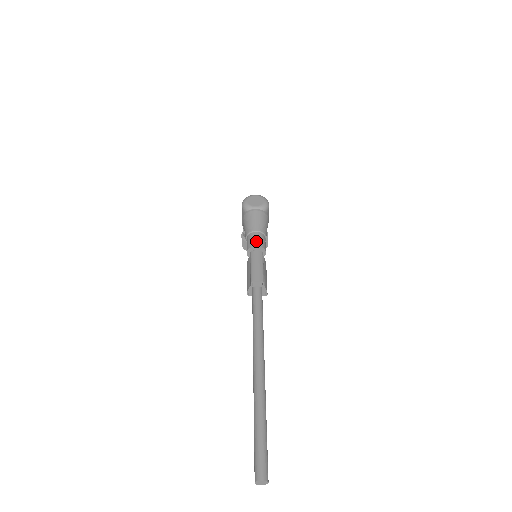
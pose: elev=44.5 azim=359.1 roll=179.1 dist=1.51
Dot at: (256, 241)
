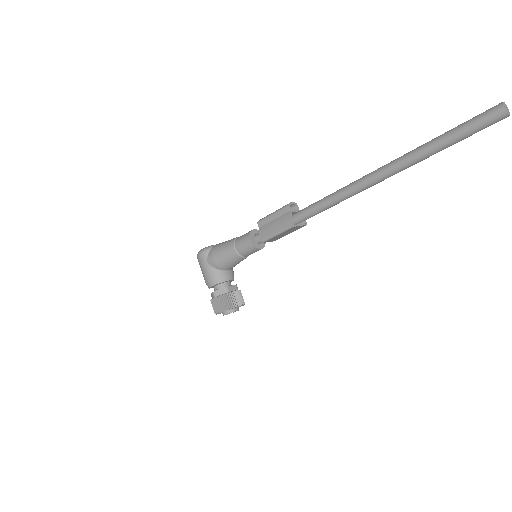
Dot at: occluded
